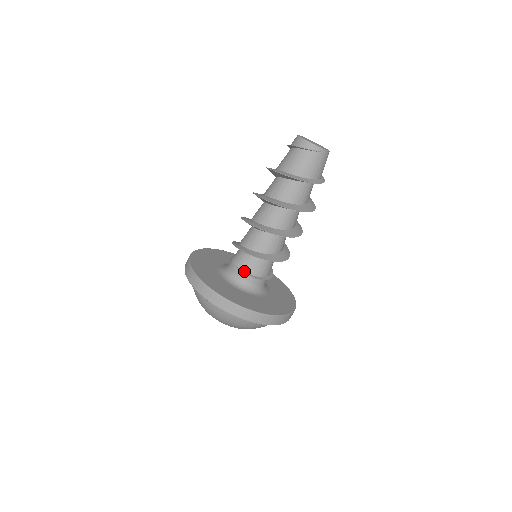
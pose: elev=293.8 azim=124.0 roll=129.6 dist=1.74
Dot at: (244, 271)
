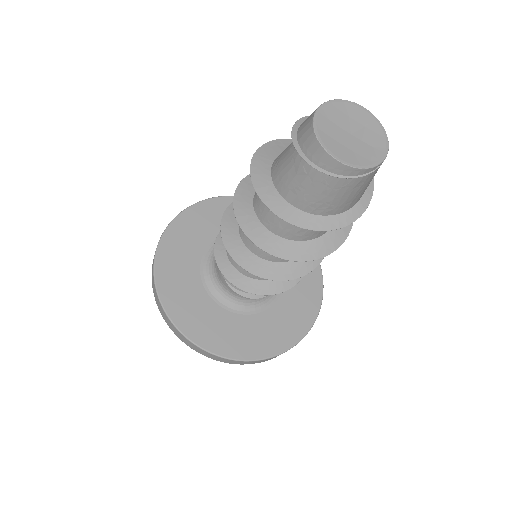
Dot at: (238, 290)
